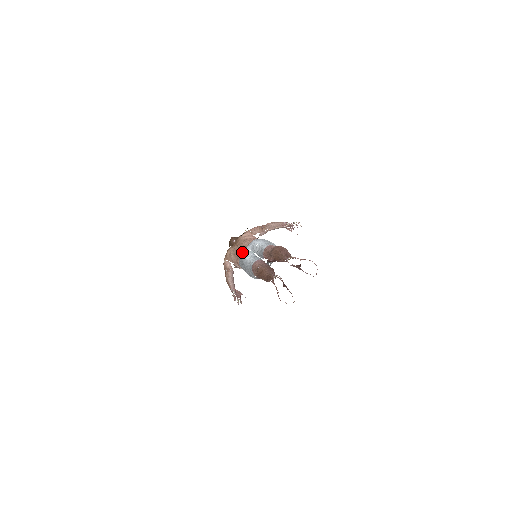
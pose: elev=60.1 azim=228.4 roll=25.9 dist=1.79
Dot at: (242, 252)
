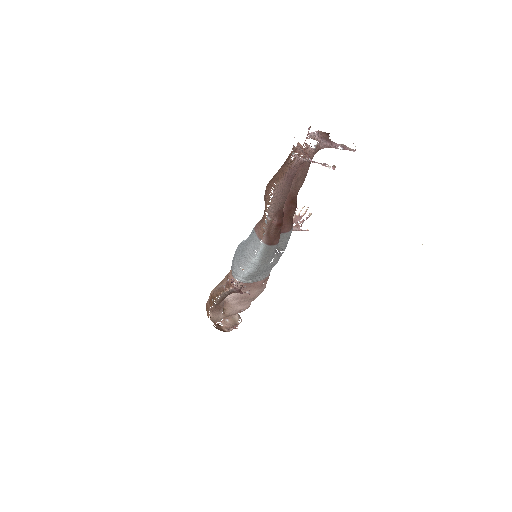
Dot at: occluded
